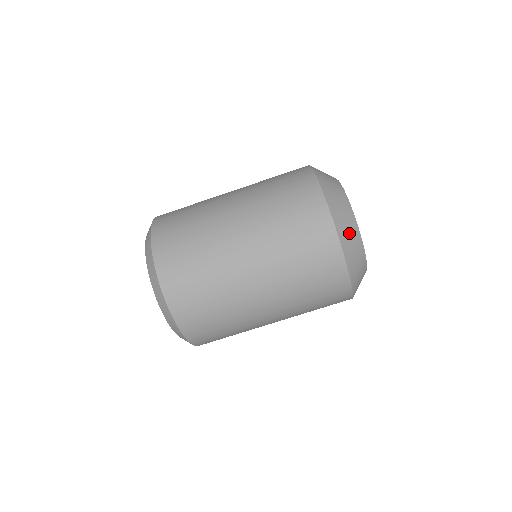
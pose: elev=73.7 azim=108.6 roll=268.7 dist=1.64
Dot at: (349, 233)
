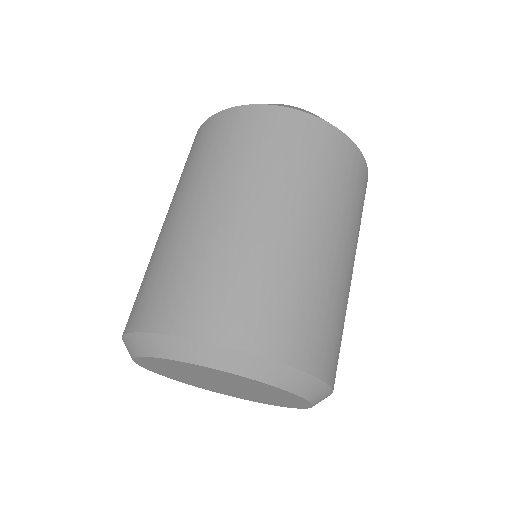
Dot at: occluded
